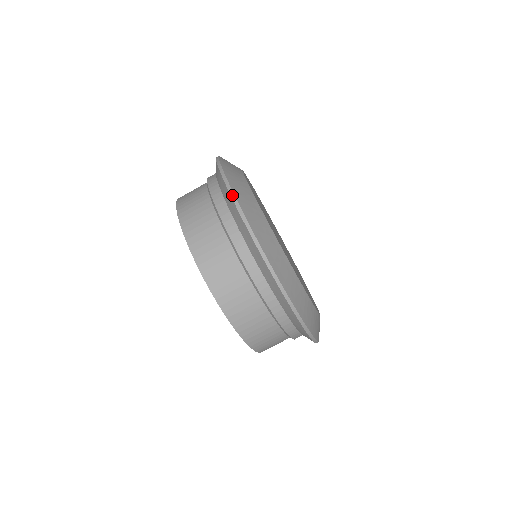
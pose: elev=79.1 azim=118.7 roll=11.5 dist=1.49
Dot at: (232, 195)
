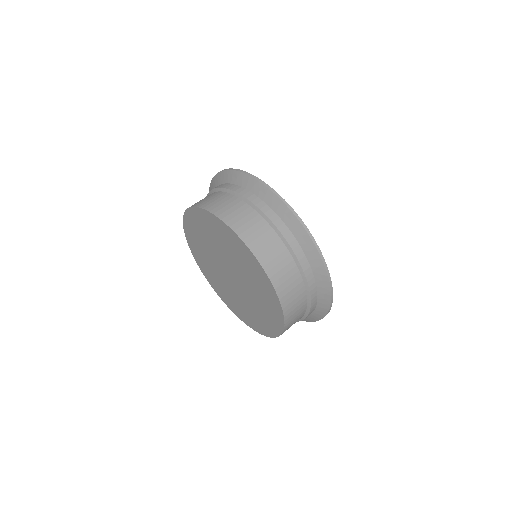
Dot at: (242, 171)
